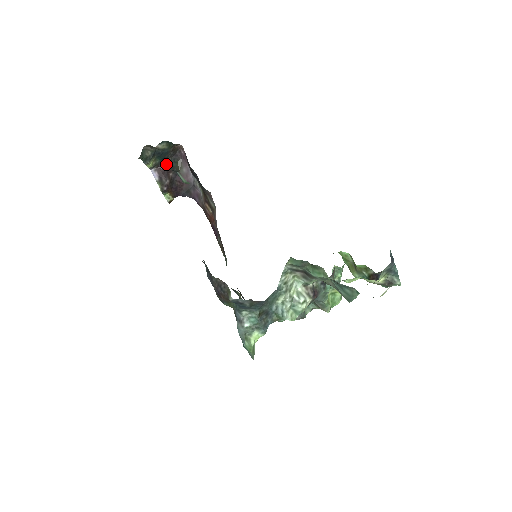
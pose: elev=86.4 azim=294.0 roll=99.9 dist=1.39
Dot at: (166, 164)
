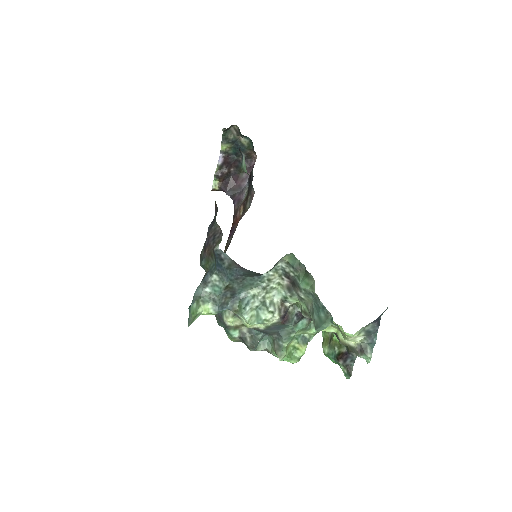
Dot at: (235, 159)
